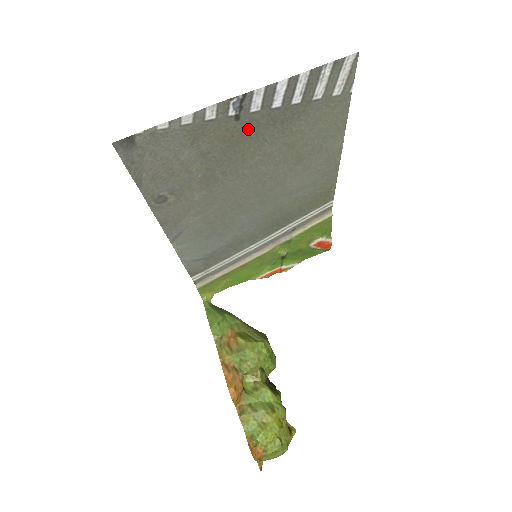
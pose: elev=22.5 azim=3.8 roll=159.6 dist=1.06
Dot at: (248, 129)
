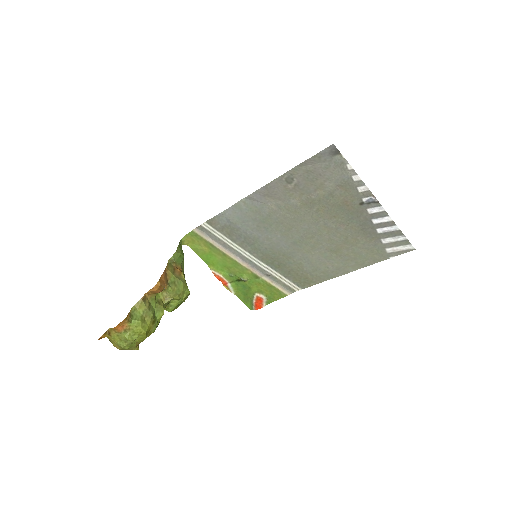
Dot at: (354, 212)
